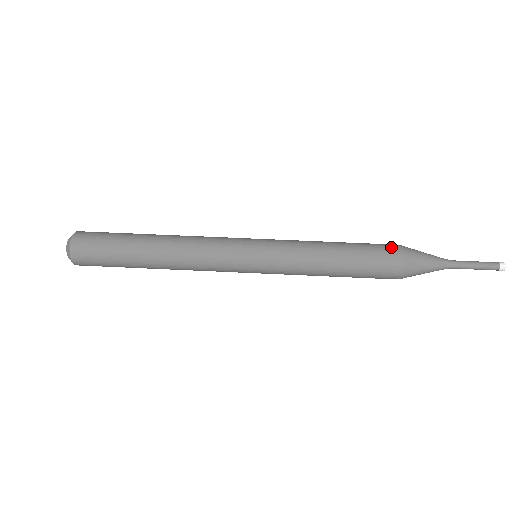
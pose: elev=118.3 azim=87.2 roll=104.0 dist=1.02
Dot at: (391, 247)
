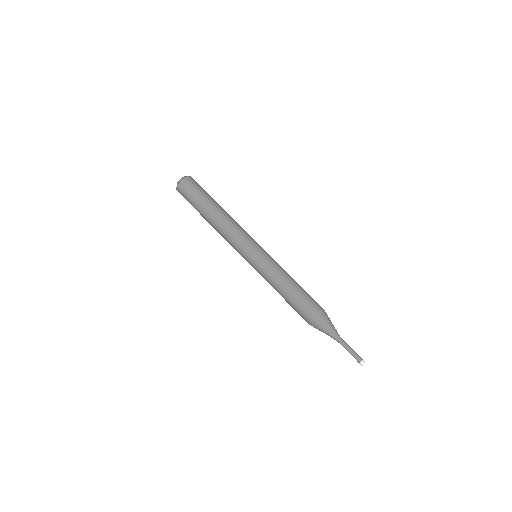
Dot at: (319, 305)
